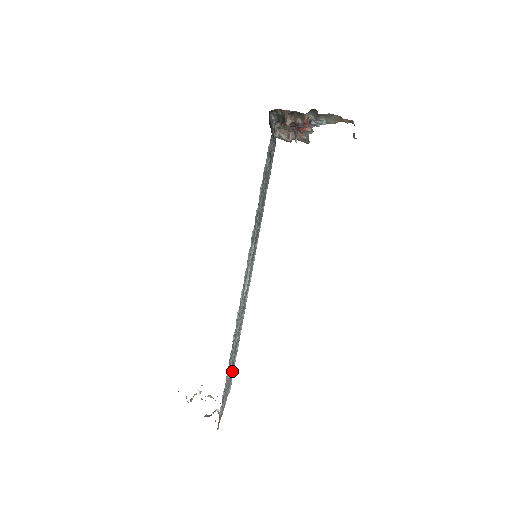
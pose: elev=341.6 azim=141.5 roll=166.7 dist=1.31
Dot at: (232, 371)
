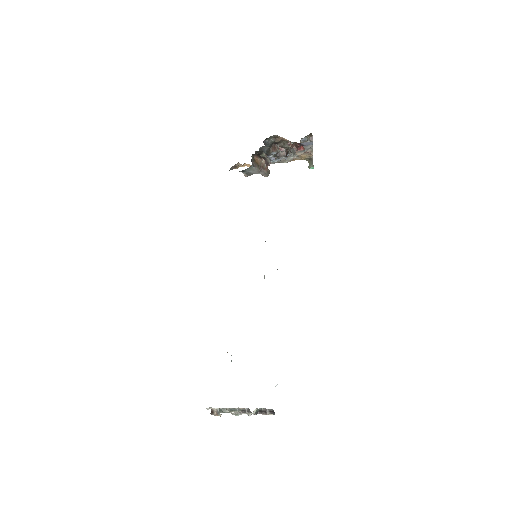
Dot at: occluded
